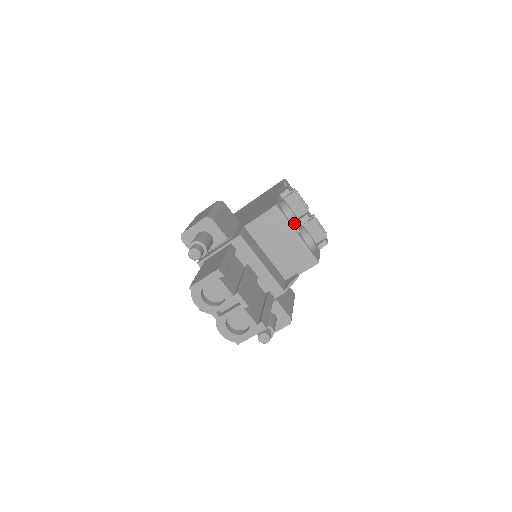
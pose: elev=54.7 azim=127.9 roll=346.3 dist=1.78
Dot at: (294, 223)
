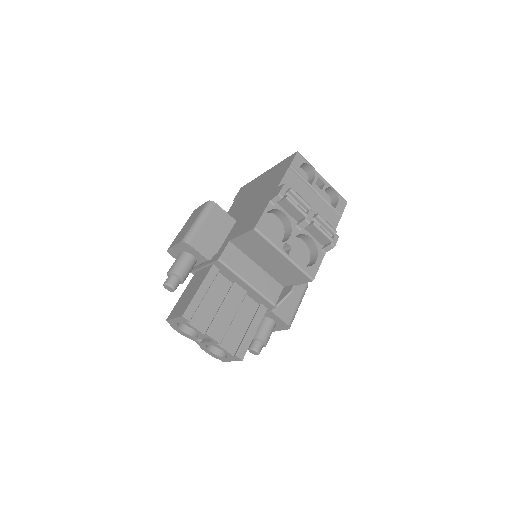
Dot at: (289, 231)
